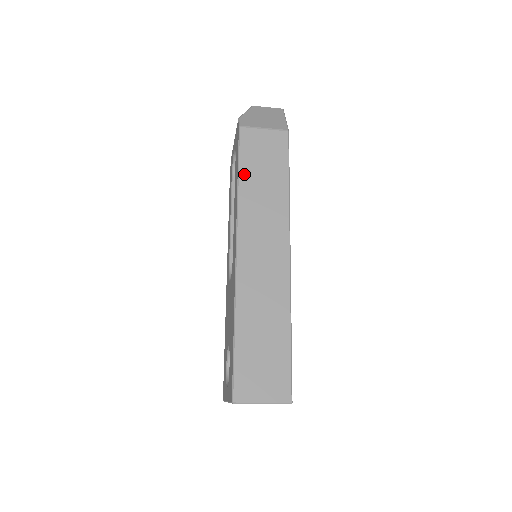
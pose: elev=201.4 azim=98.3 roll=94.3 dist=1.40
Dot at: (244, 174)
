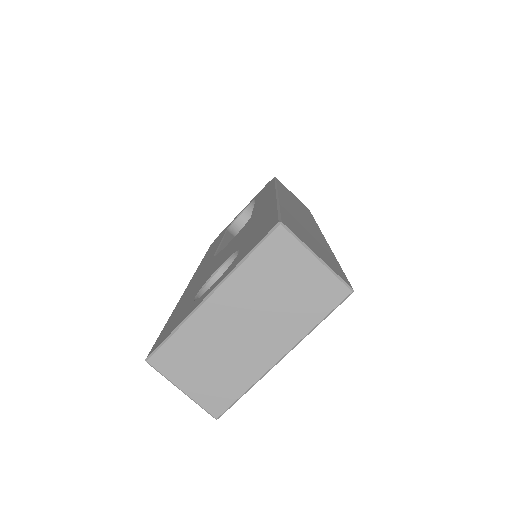
Dot at: (280, 185)
